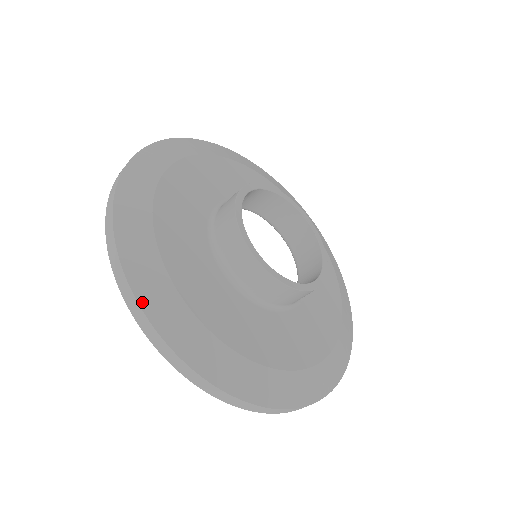
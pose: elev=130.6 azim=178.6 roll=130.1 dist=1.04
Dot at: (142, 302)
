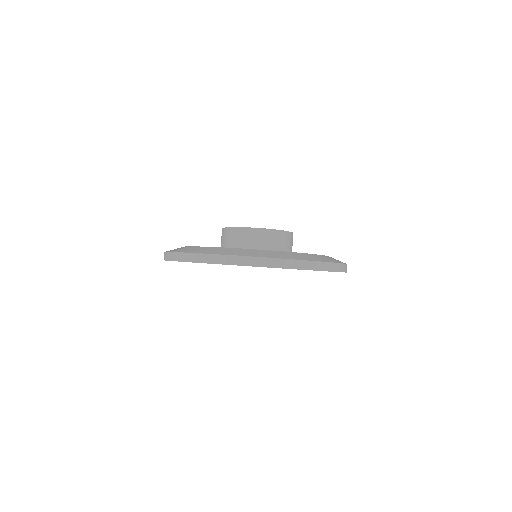
Dot at: (223, 254)
